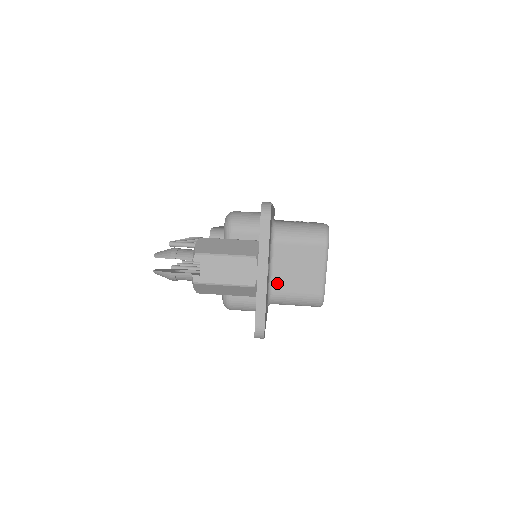
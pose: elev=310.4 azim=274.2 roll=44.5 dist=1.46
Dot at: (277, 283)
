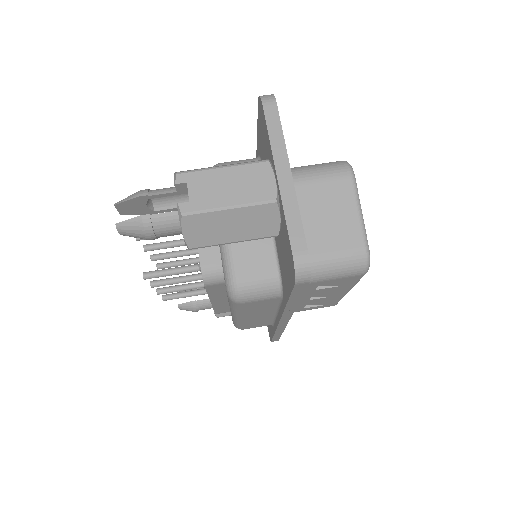
Dot at: occluded
